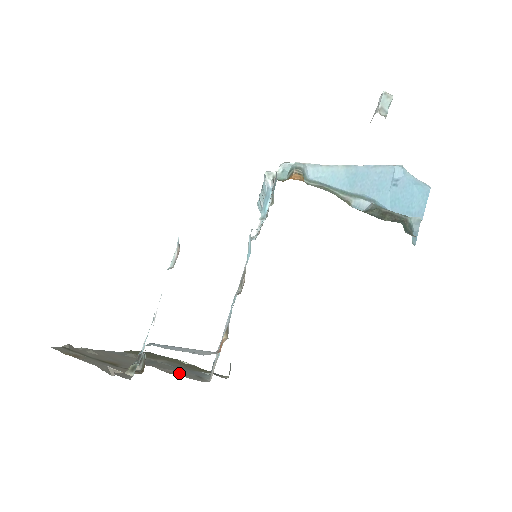
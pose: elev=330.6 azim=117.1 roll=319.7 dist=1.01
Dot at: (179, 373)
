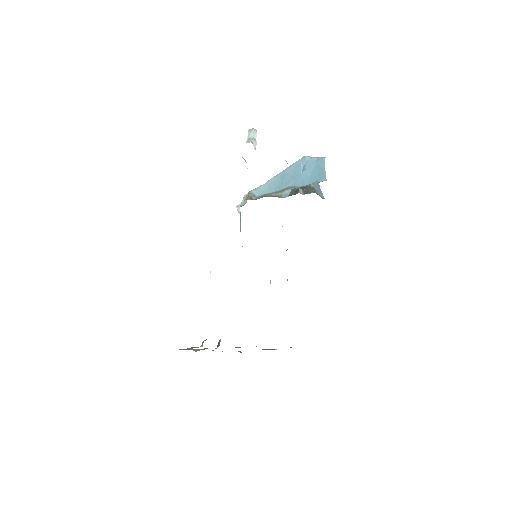
Dot at: occluded
